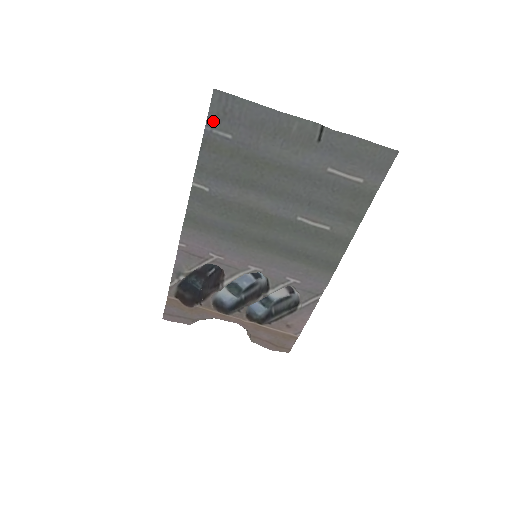
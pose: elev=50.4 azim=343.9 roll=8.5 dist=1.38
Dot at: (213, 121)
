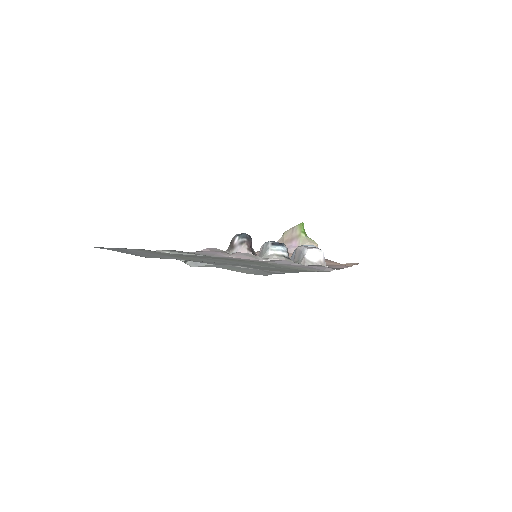
Dot at: (117, 248)
